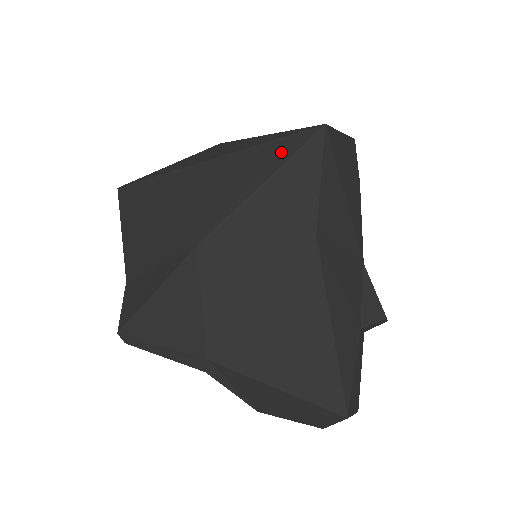
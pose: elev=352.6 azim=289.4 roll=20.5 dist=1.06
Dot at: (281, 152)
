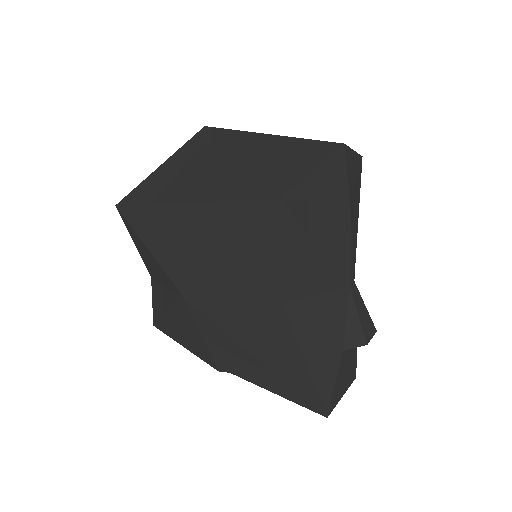
Dot at: (240, 221)
